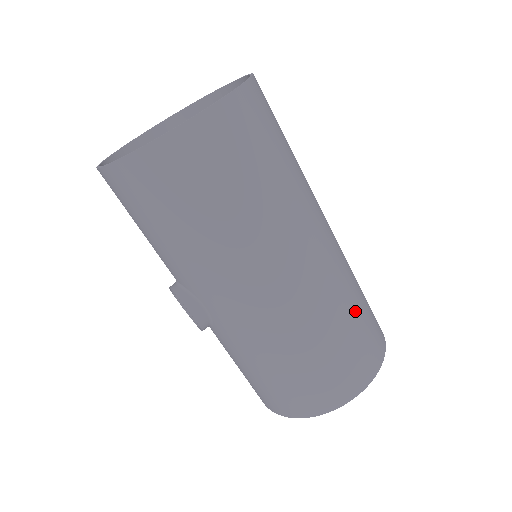
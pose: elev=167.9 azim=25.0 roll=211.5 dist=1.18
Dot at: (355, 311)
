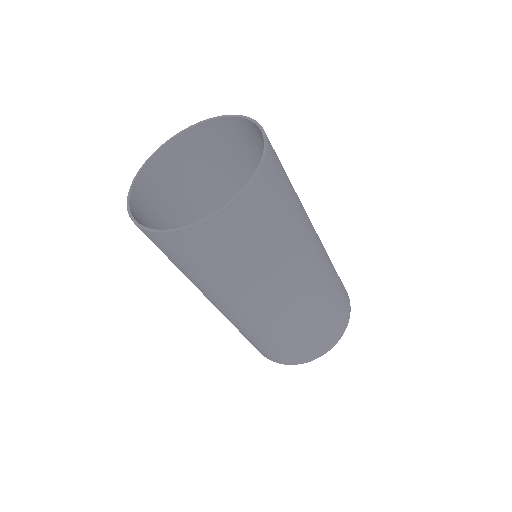
Dot at: (289, 339)
